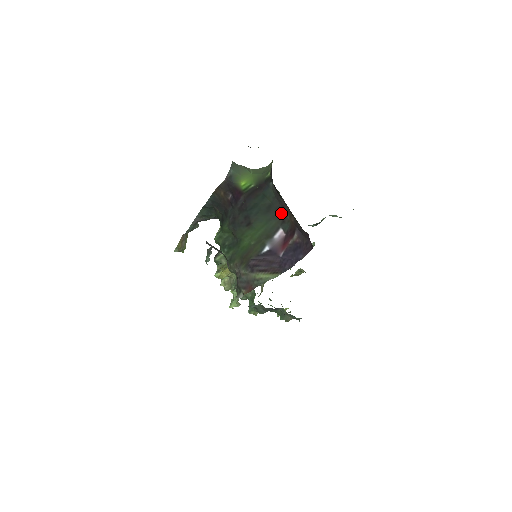
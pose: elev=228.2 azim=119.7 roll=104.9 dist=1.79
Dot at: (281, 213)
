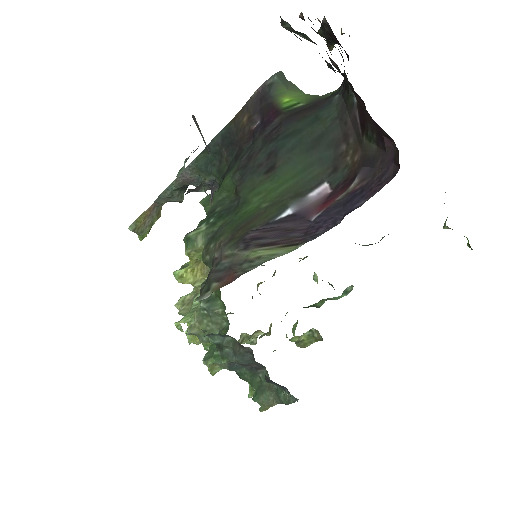
Dot at: (336, 152)
